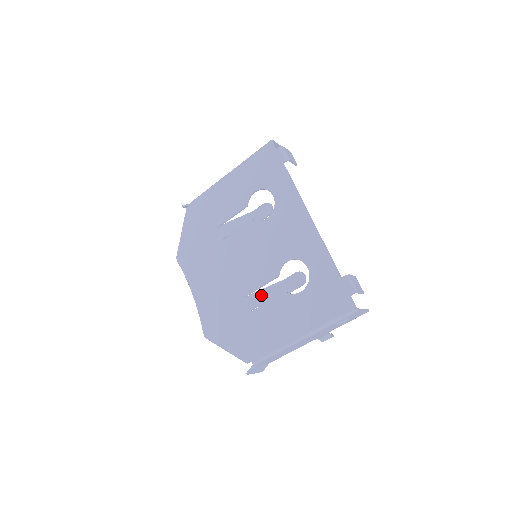
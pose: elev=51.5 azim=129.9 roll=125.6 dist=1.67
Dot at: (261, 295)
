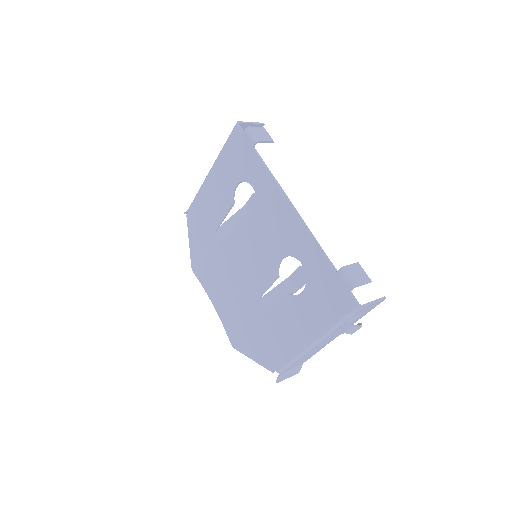
Dot at: (269, 299)
